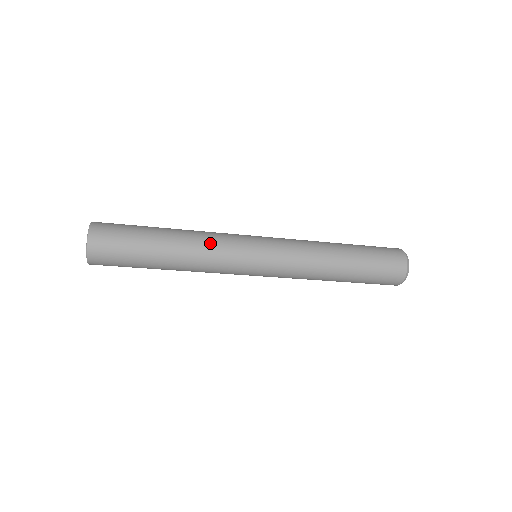
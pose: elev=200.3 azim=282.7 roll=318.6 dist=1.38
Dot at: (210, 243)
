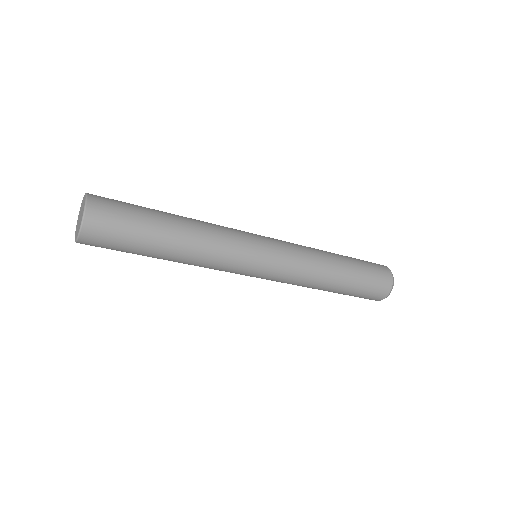
Dot at: (214, 224)
